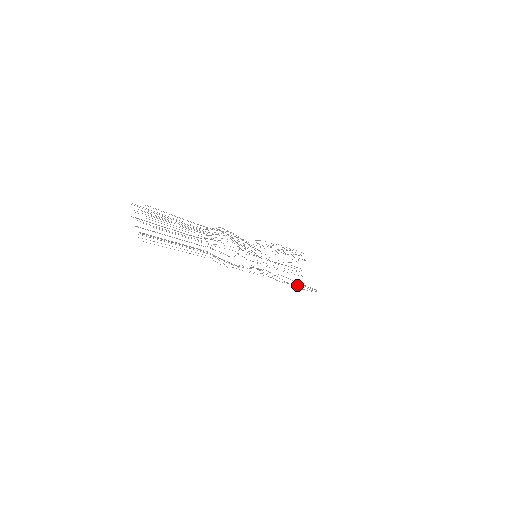
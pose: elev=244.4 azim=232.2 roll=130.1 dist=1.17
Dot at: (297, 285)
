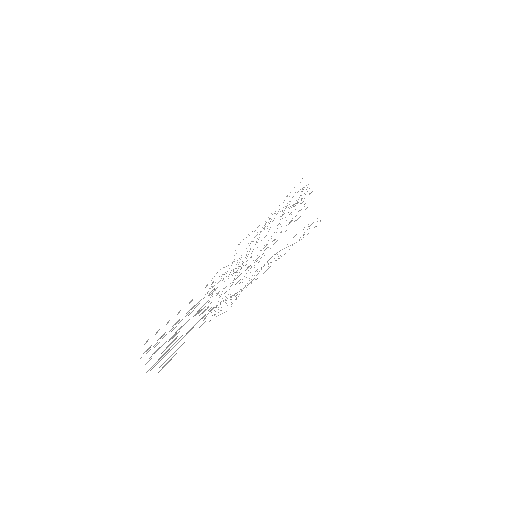
Dot at: occluded
